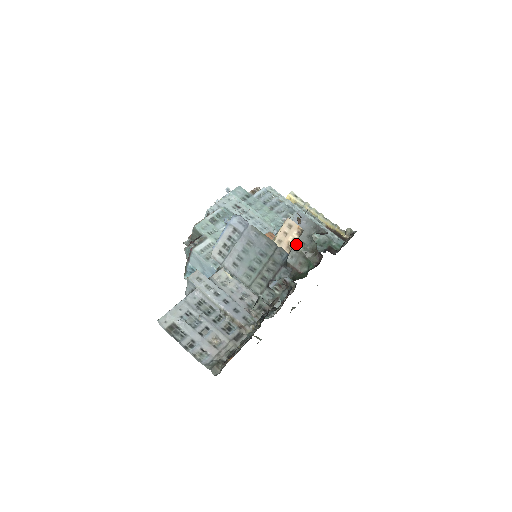
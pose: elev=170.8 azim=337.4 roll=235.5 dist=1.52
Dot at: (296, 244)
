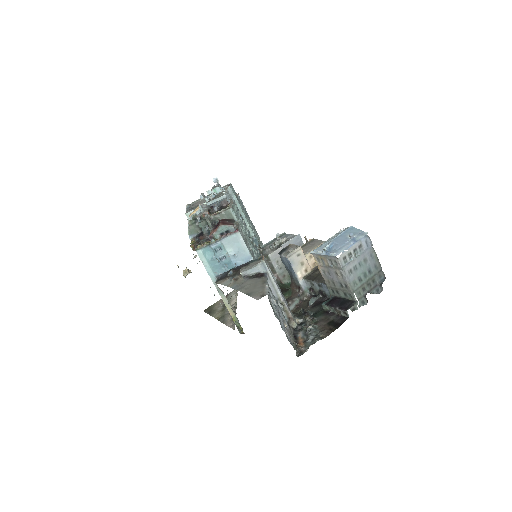
Dot at: occluded
